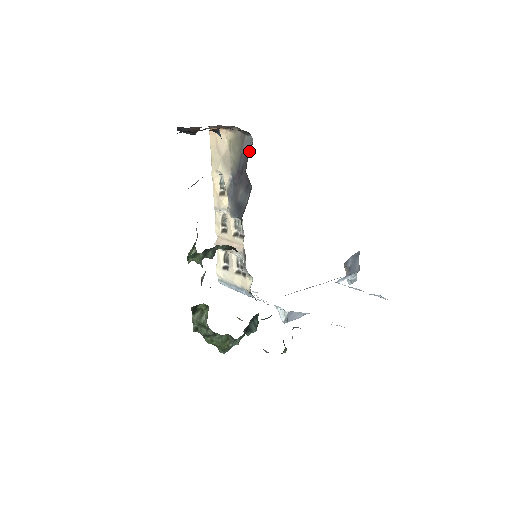
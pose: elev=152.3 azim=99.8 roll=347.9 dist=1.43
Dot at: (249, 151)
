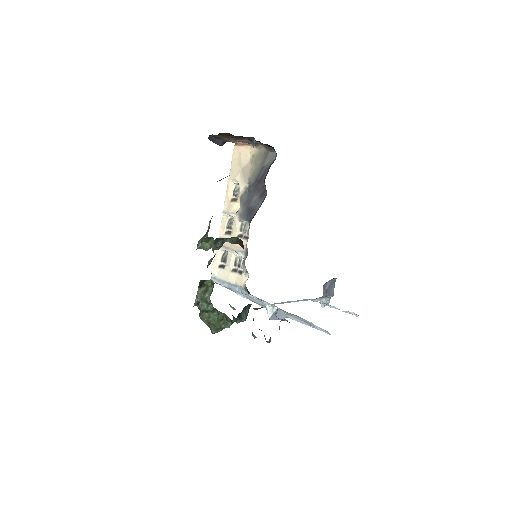
Dot at: (271, 164)
